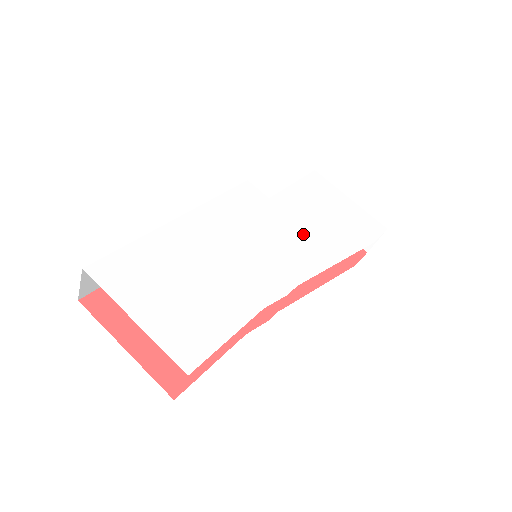
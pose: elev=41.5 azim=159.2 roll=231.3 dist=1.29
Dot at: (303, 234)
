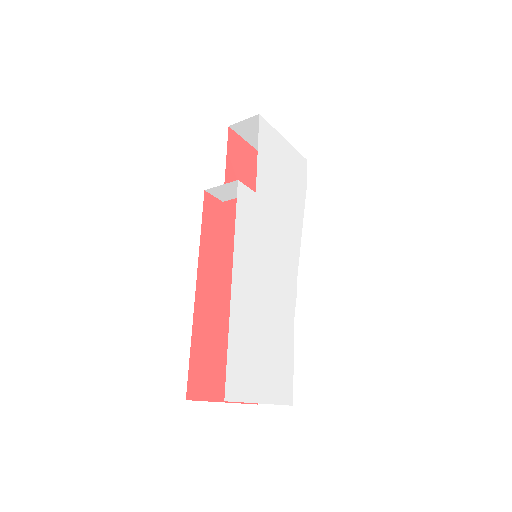
Dot at: (283, 219)
